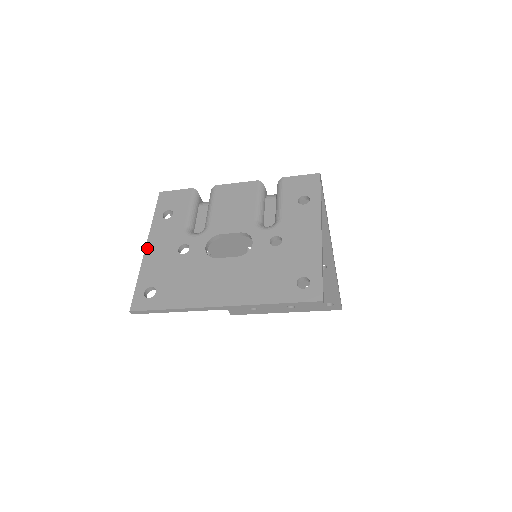
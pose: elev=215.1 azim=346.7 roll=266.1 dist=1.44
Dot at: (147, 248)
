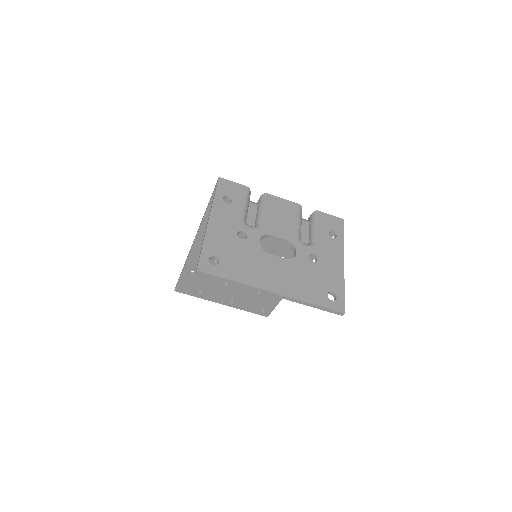
Dot at: (210, 222)
